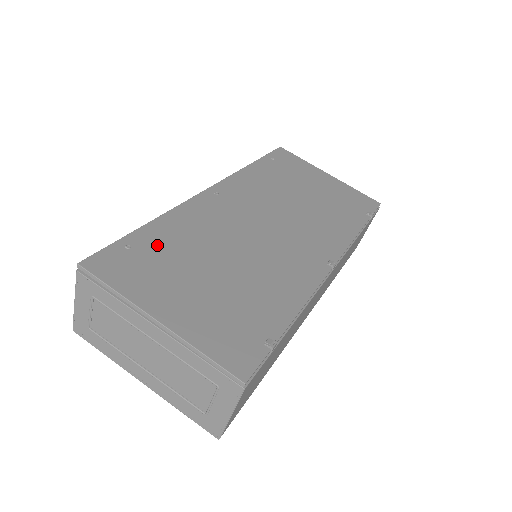
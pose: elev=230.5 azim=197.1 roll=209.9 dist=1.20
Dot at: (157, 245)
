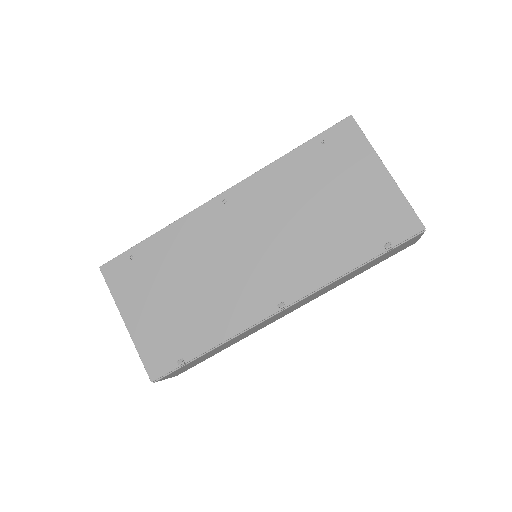
Dot at: (150, 259)
